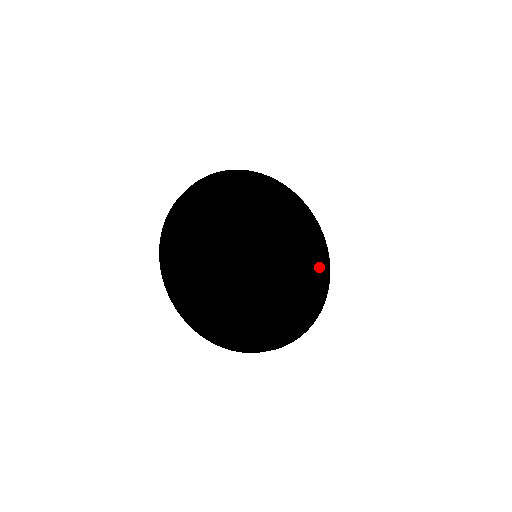
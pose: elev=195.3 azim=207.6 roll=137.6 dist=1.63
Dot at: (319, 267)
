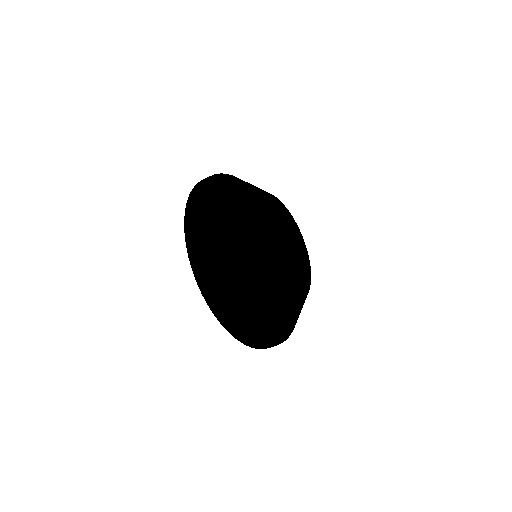
Dot at: (308, 259)
